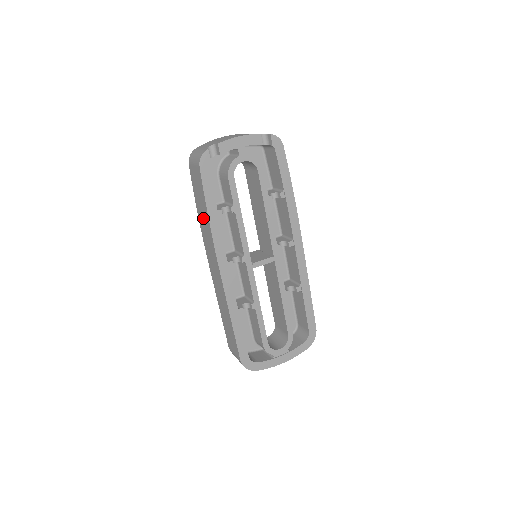
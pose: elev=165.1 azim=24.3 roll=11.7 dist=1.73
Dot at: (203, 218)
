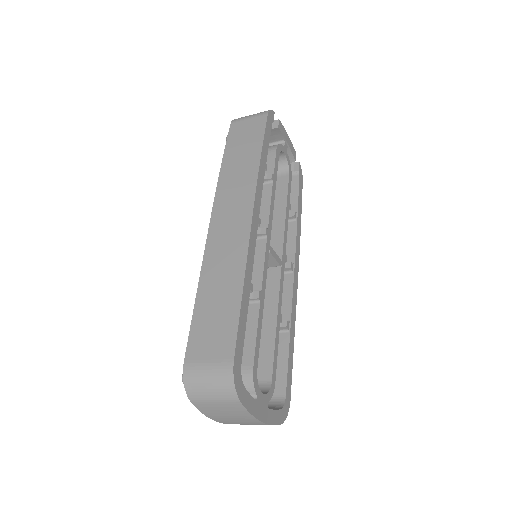
Dot at: (240, 163)
